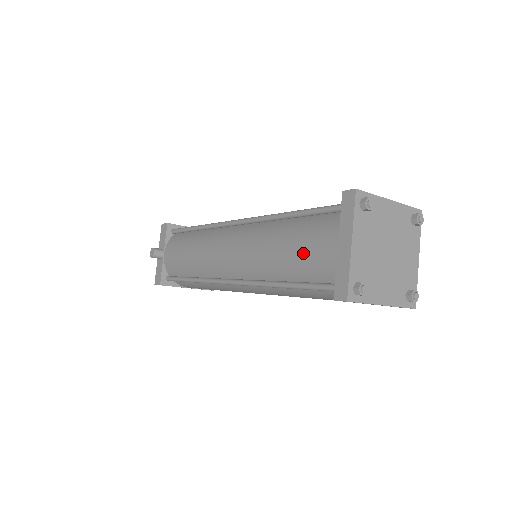
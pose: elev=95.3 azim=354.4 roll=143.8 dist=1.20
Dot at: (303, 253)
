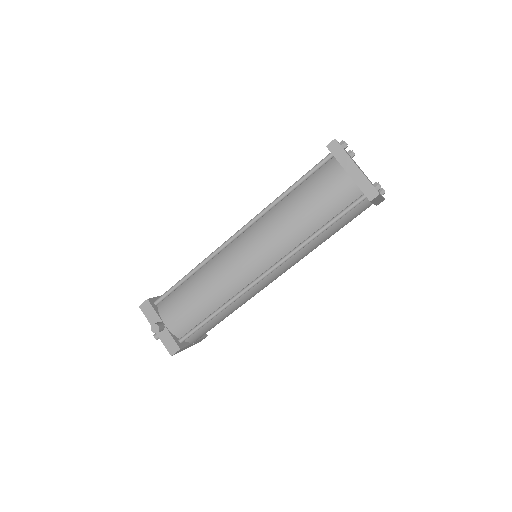
Dot at: (324, 199)
